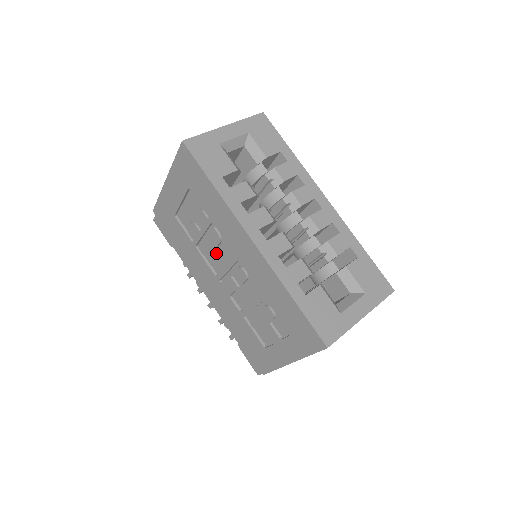
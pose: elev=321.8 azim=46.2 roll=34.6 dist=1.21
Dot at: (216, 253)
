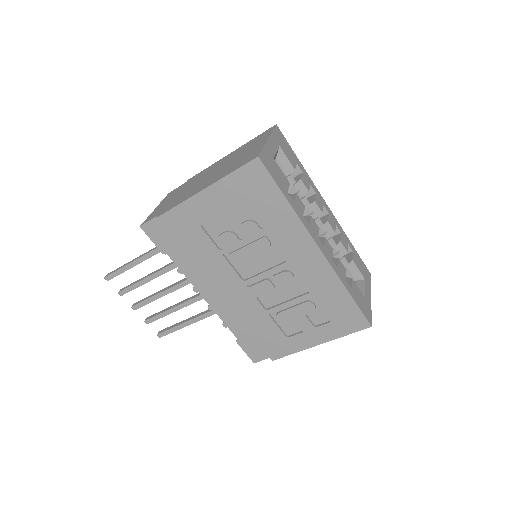
Dot at: (253, 259)
